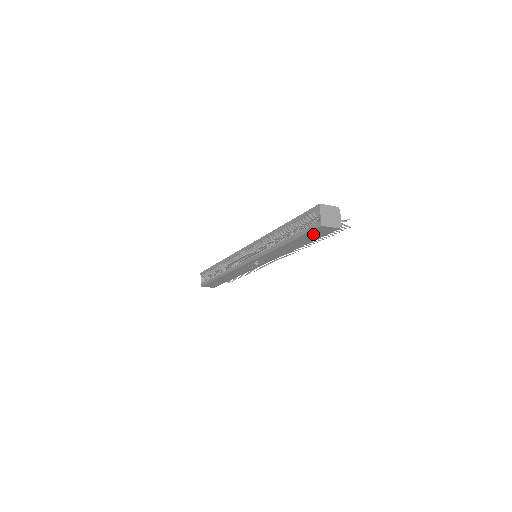
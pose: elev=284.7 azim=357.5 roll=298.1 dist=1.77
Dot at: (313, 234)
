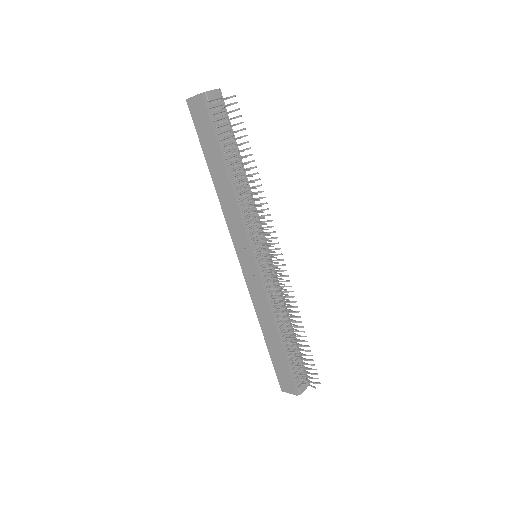
Dot at: (201, 126)
